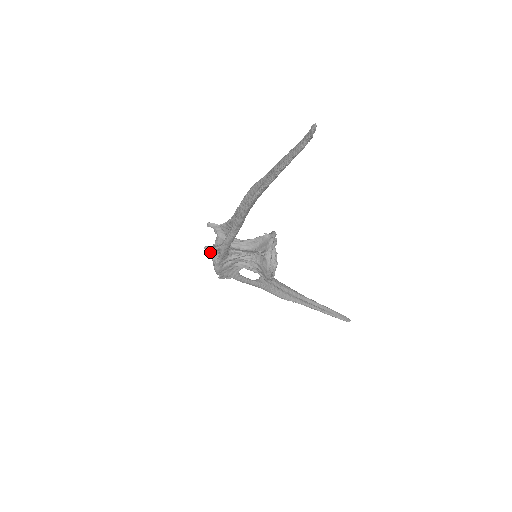
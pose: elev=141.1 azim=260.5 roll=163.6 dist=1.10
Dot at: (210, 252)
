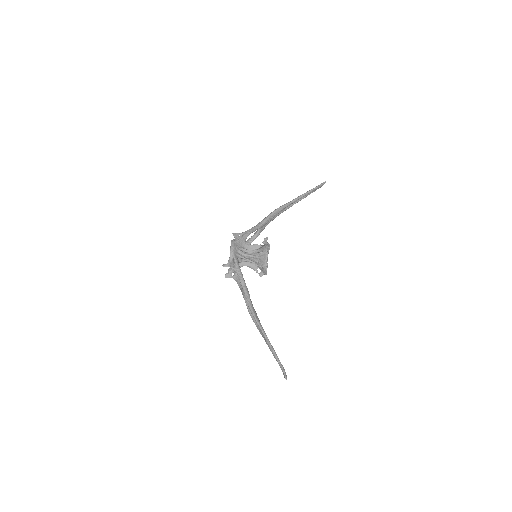
Dot at: (228, 272)
